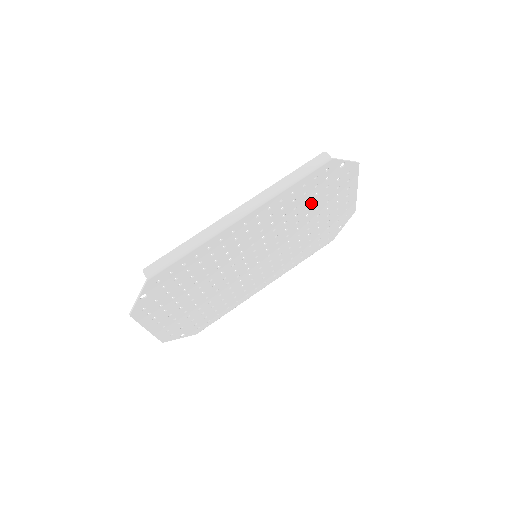
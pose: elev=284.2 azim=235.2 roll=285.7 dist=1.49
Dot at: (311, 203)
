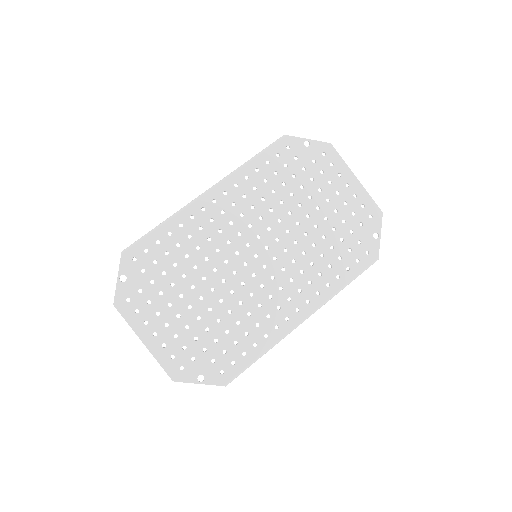
Dot at: (294, 188)
